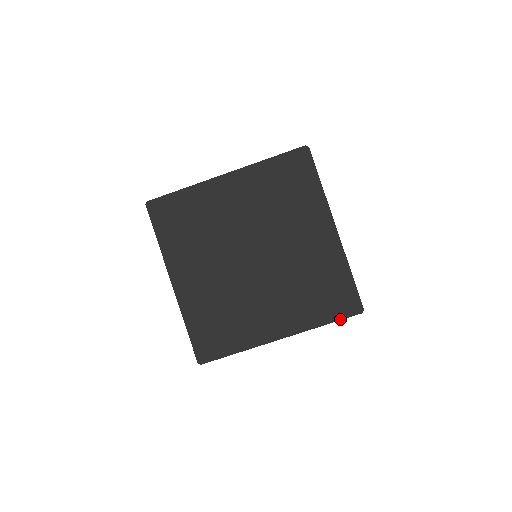
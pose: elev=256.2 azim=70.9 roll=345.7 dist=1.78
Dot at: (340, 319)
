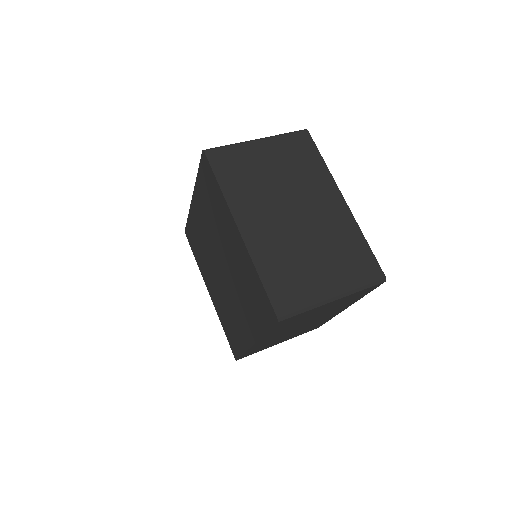
Dot at: (270, 328)
